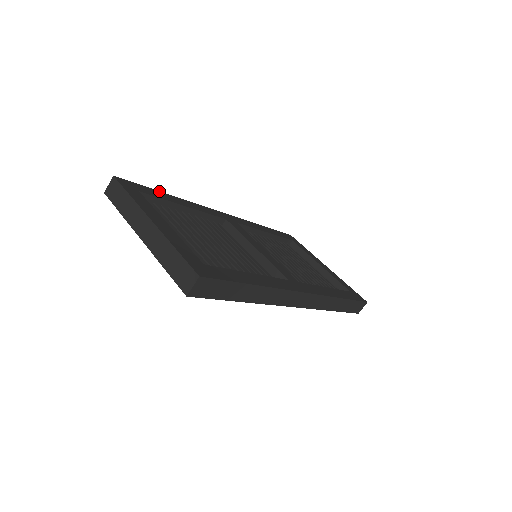
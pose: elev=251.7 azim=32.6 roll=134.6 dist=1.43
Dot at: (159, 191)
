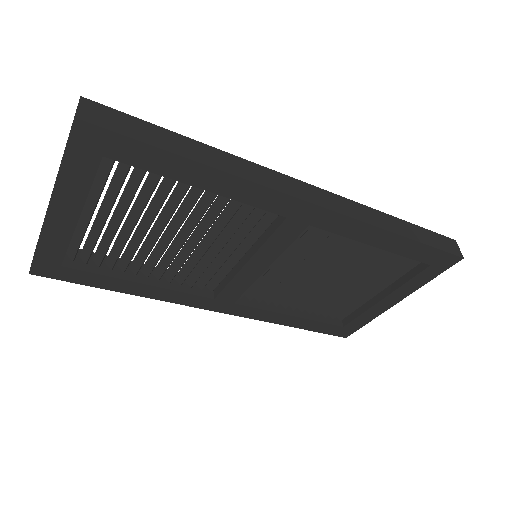
Dot at: occluded
